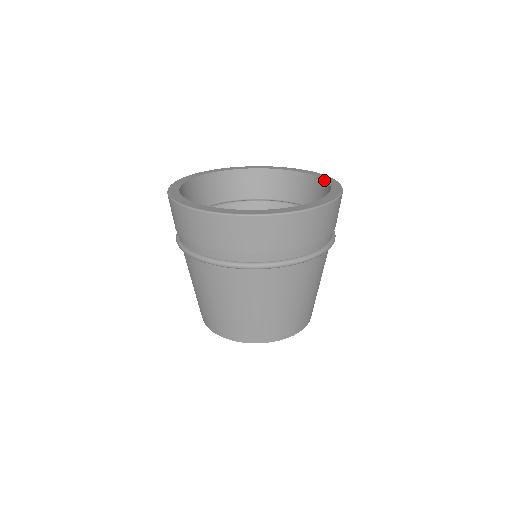
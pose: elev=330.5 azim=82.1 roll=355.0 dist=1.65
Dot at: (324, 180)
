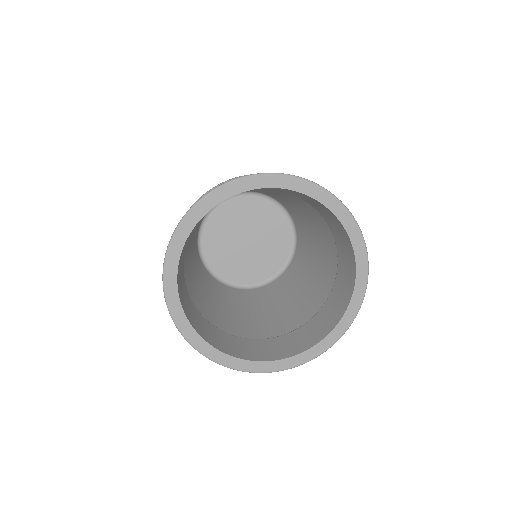
Dot at: (345, 230)
